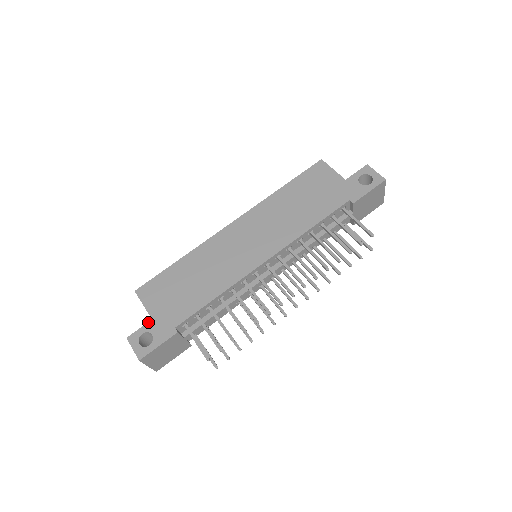
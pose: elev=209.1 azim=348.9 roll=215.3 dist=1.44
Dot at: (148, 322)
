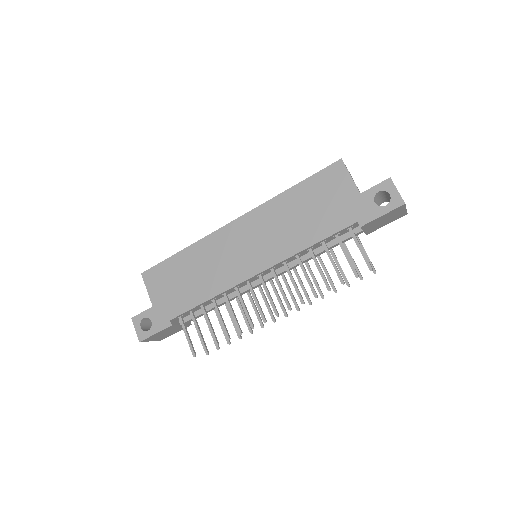
Dot at: (149, 308)
